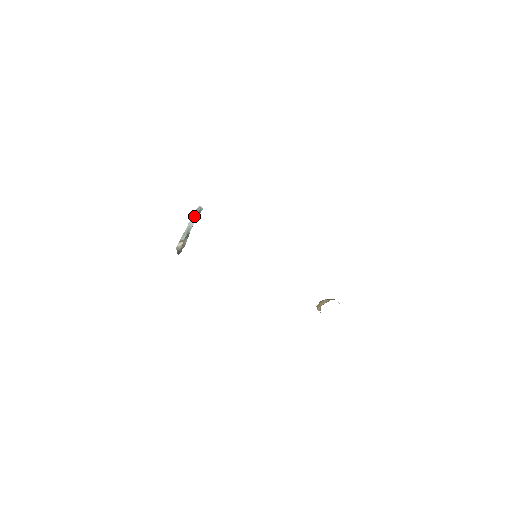
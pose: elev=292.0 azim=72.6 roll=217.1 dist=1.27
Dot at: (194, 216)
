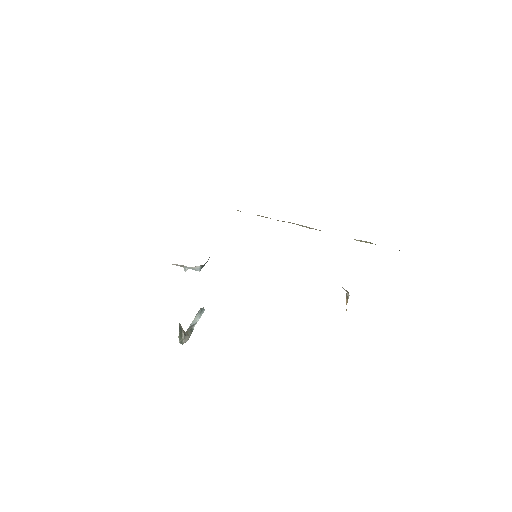
Dot at: (197, 315)
